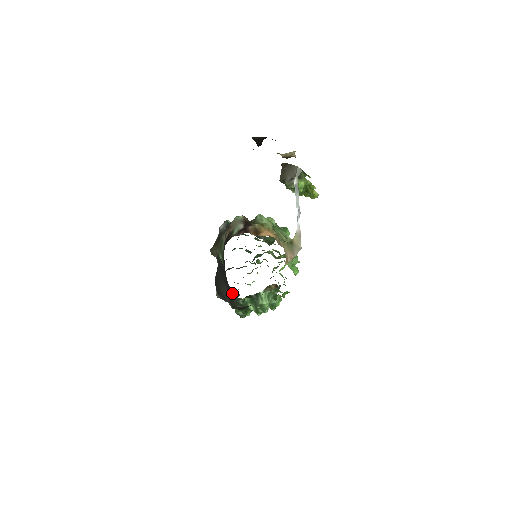
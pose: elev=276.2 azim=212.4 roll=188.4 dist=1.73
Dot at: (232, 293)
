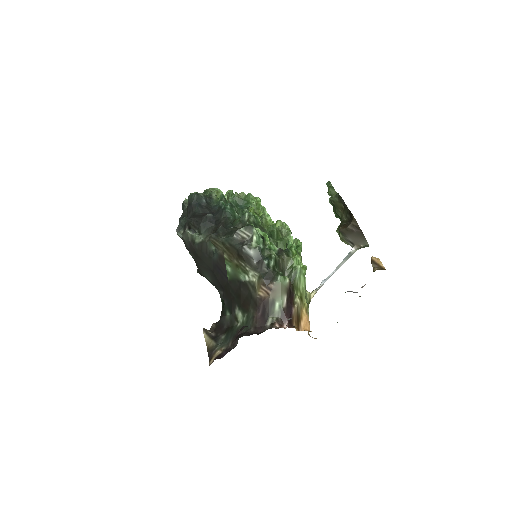
Dot at: (217, 289)
